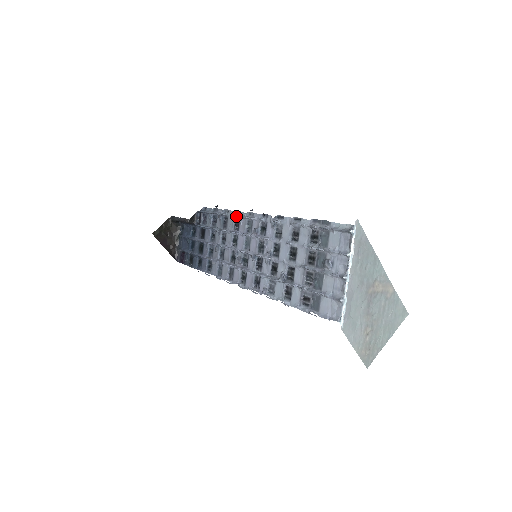
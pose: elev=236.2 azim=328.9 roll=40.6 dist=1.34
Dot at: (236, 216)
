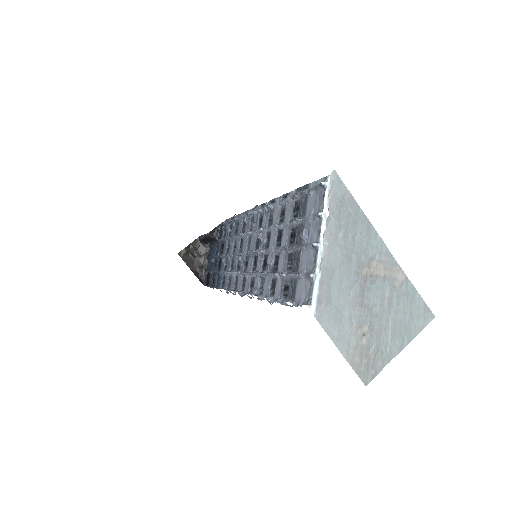
Dot at: (243, 216)
